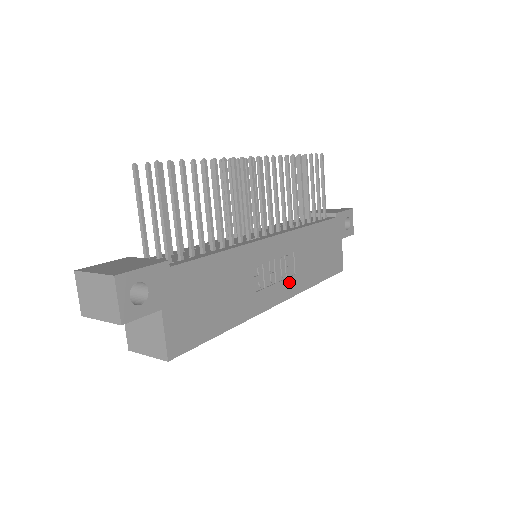
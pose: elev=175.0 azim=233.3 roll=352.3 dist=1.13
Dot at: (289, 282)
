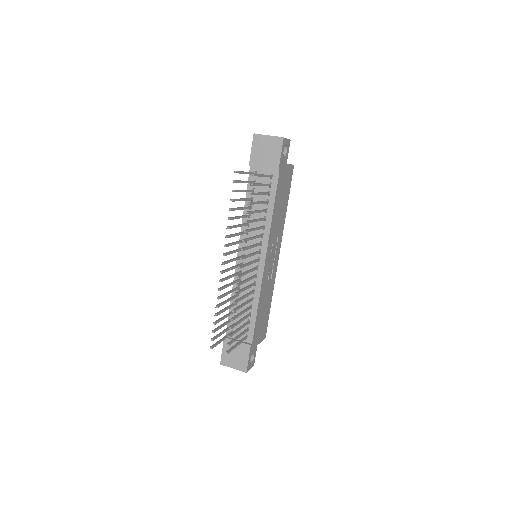
Dot at: (278, 243)
